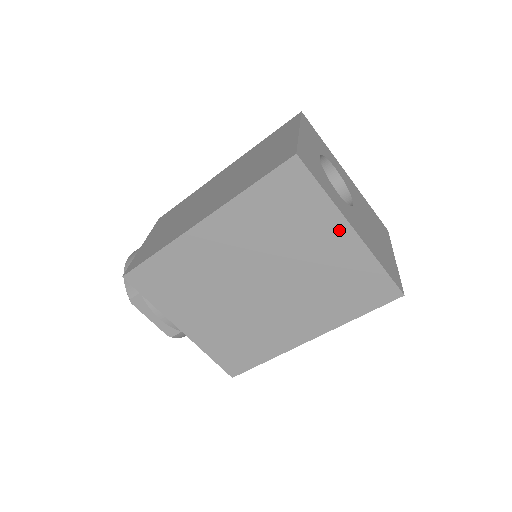
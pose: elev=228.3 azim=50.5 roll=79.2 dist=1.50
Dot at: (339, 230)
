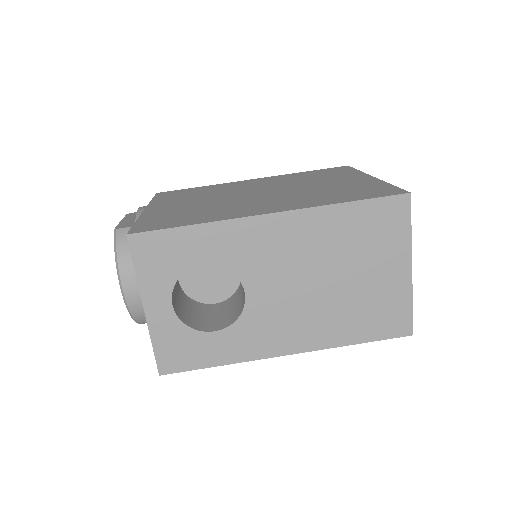
Dot at: (359, 177)
